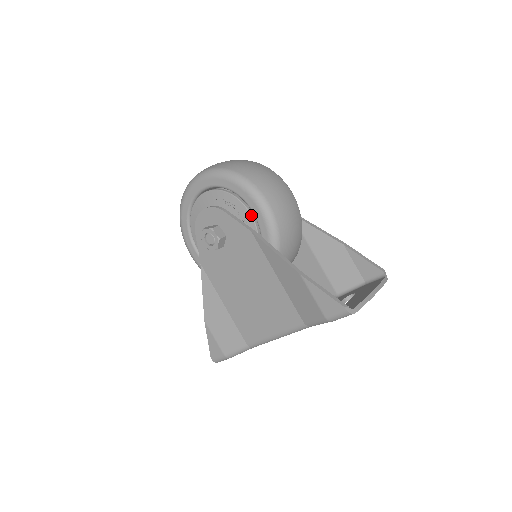
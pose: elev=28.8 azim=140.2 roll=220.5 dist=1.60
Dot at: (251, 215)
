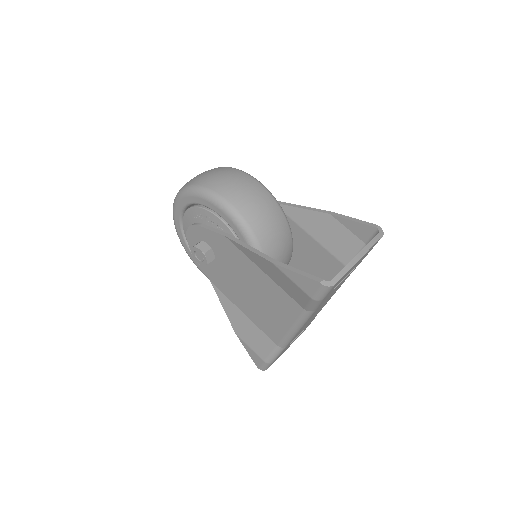
Dot at: (221, 220)
